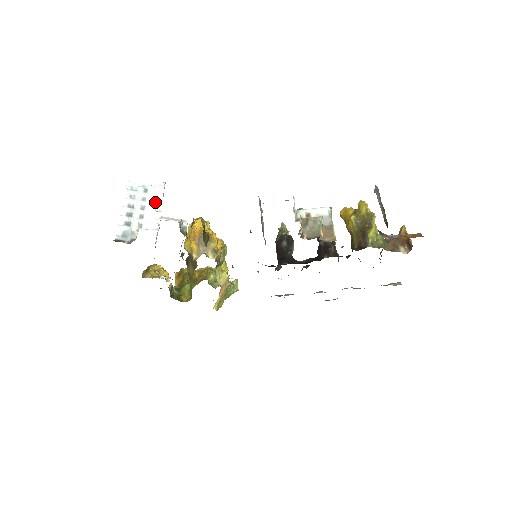
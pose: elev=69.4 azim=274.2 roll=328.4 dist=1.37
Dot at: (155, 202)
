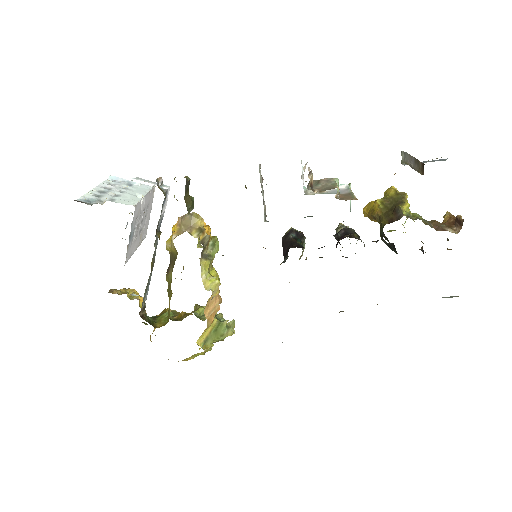
Dot at: (138, 192)
